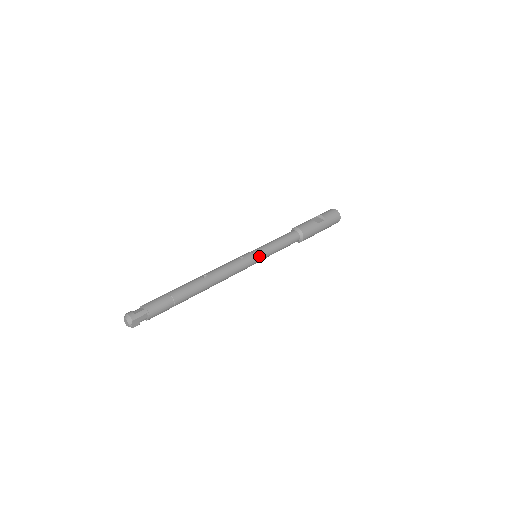
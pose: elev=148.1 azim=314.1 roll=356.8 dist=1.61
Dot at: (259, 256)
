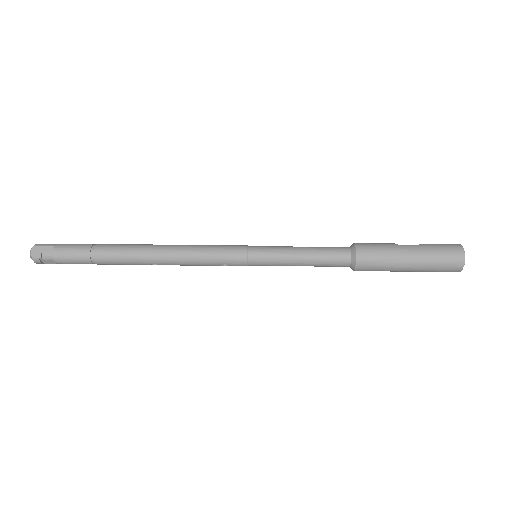
Dot at: (254, 249)
